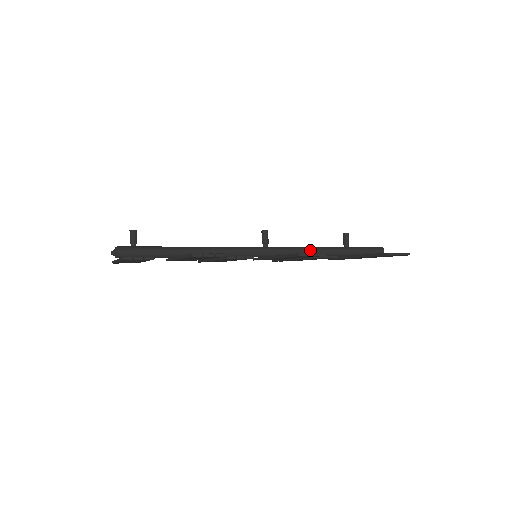
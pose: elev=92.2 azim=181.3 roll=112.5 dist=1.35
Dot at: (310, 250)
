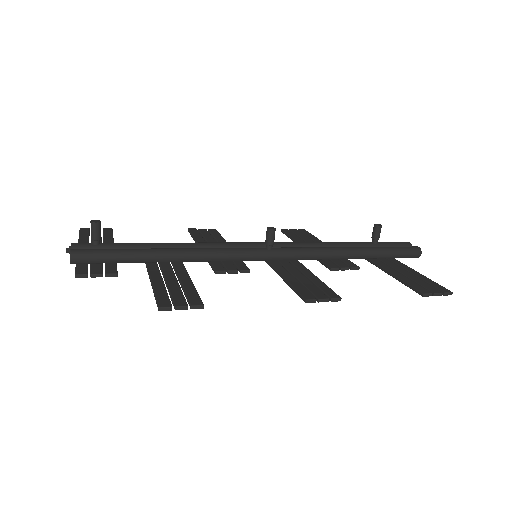
Dot at: (326, 254)
